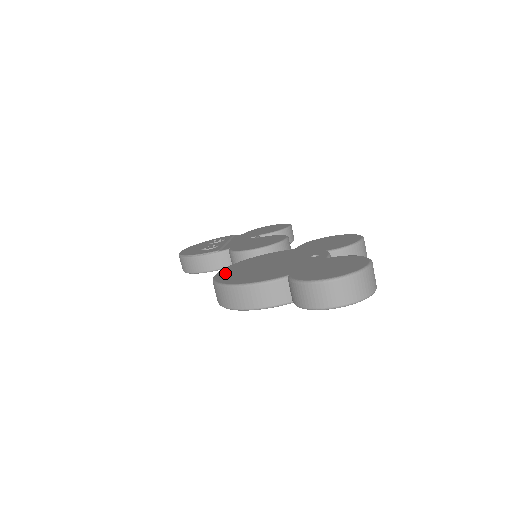
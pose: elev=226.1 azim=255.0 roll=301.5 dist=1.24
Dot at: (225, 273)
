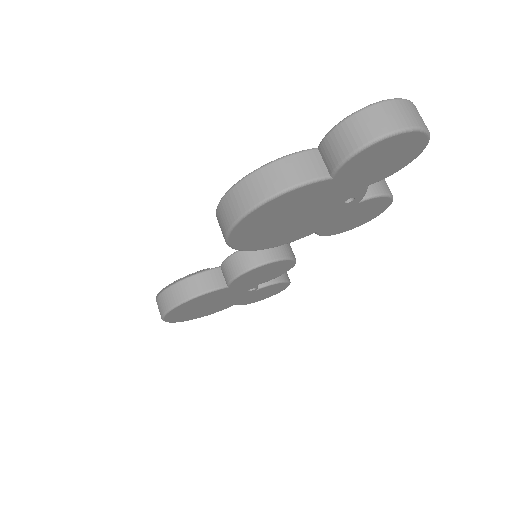
Dot at: occluded
